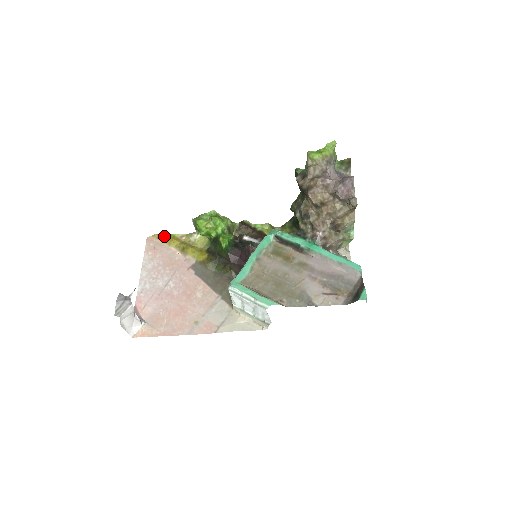
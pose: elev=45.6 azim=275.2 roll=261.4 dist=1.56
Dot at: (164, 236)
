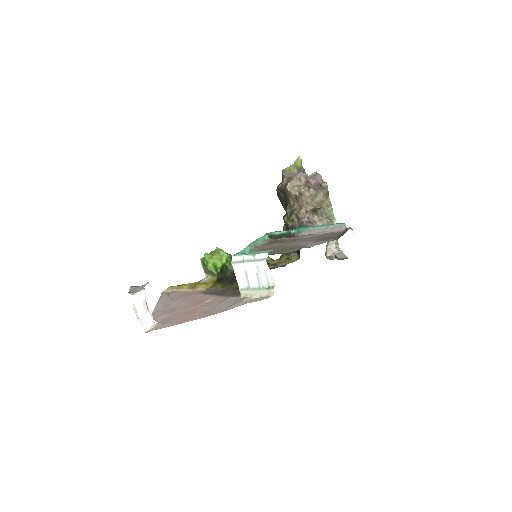
Dot at: (177, 285)
